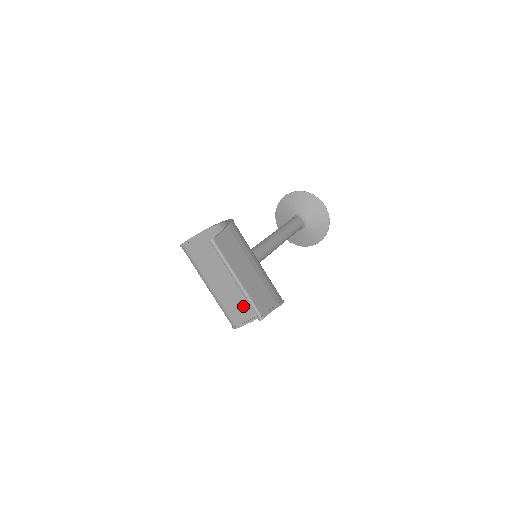
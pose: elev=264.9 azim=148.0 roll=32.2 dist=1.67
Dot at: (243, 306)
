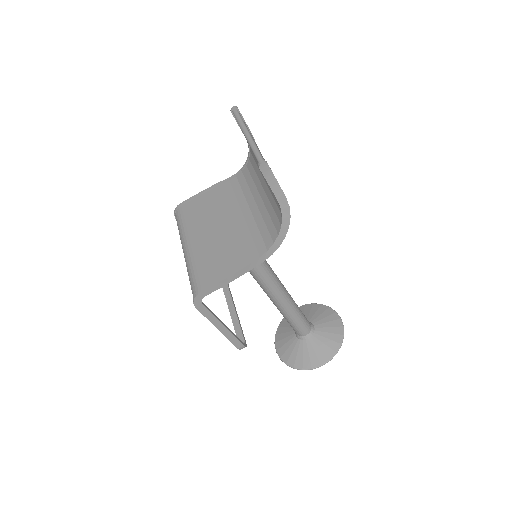
Dot at: (224, 259)
